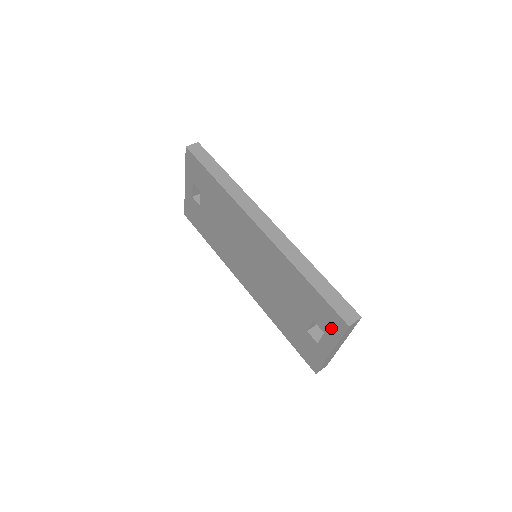
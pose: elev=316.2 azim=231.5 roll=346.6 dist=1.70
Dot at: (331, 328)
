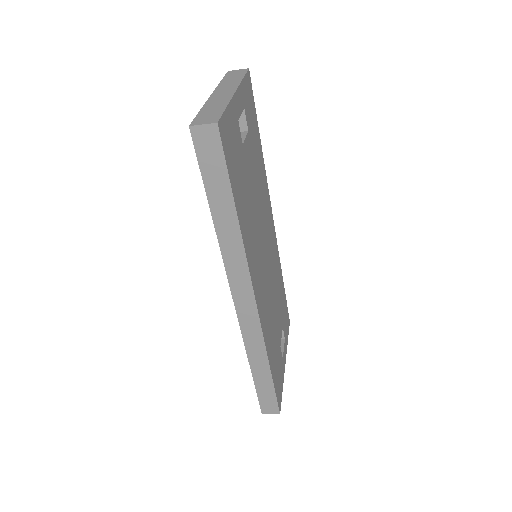
Dot at: occluded
